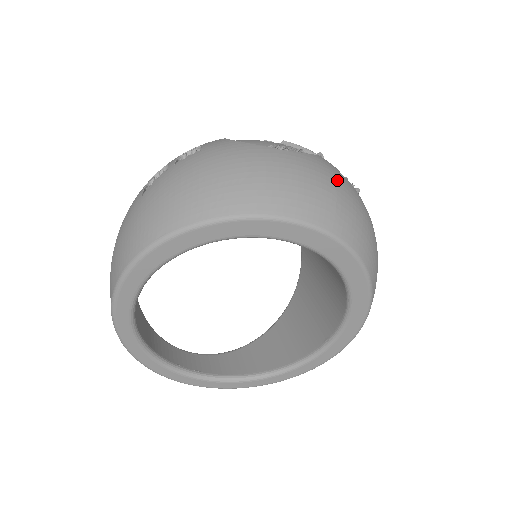
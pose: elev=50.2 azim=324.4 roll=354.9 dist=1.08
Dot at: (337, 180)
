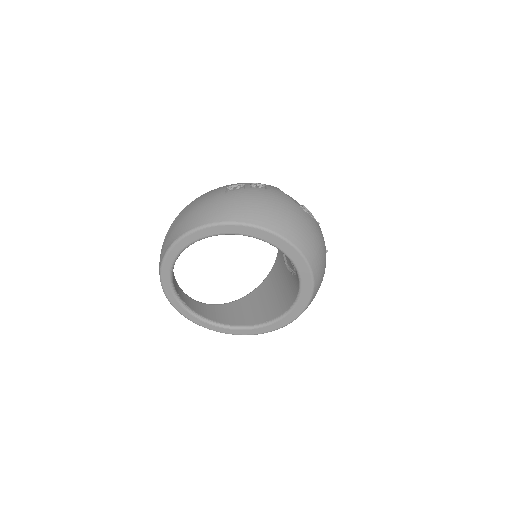
Dot at: (322, 241)
